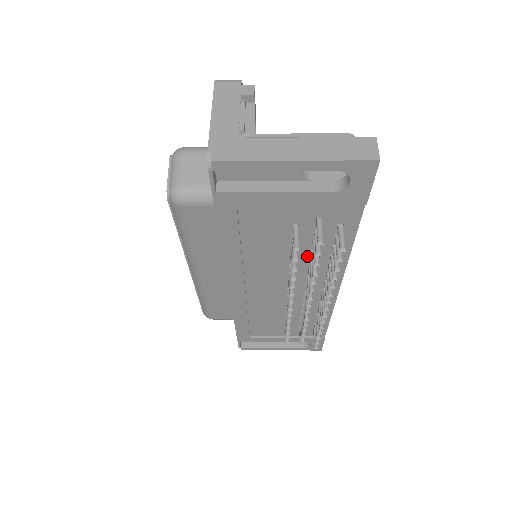
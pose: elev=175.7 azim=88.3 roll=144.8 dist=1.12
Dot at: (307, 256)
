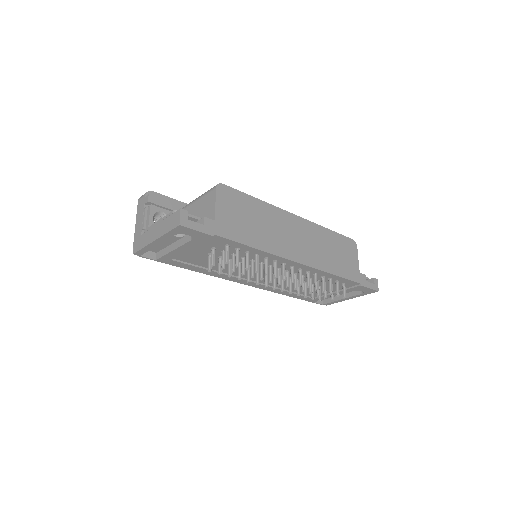
Dot at: occluded
